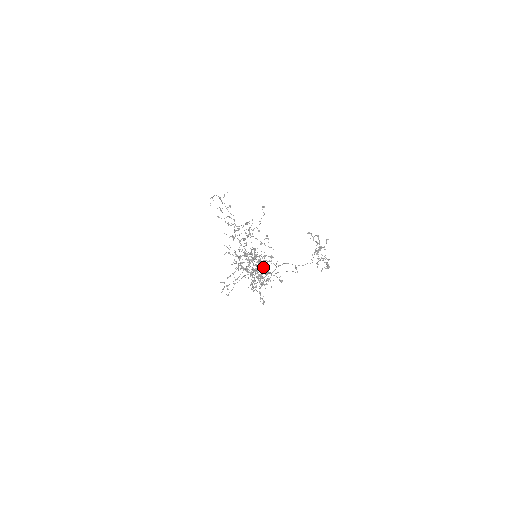
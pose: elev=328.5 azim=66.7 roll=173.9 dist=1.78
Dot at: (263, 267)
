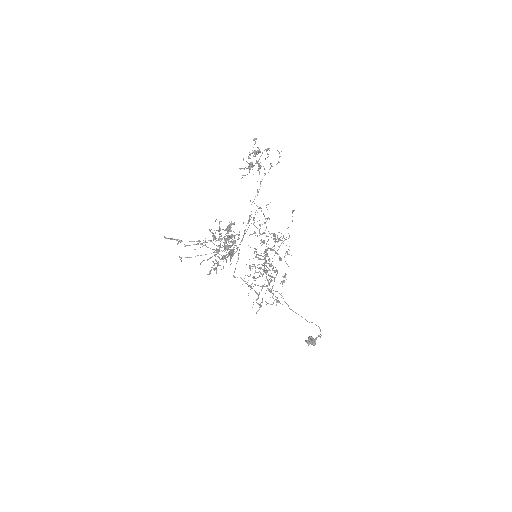
Dot at: (310, 343)
